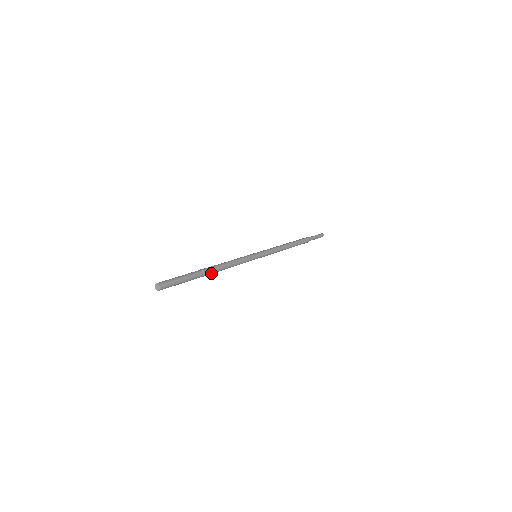
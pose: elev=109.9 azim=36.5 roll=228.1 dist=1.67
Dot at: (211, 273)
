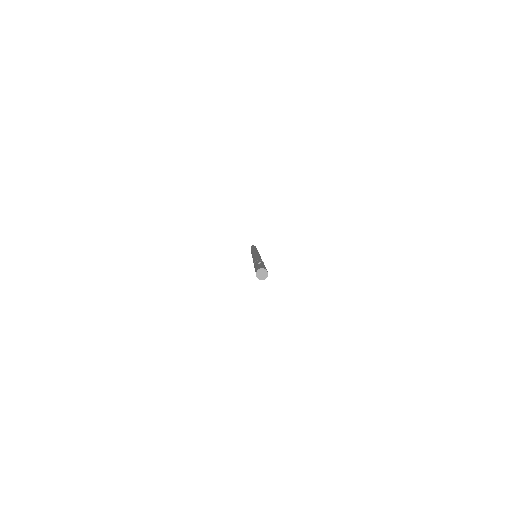
Dot at: occluded
